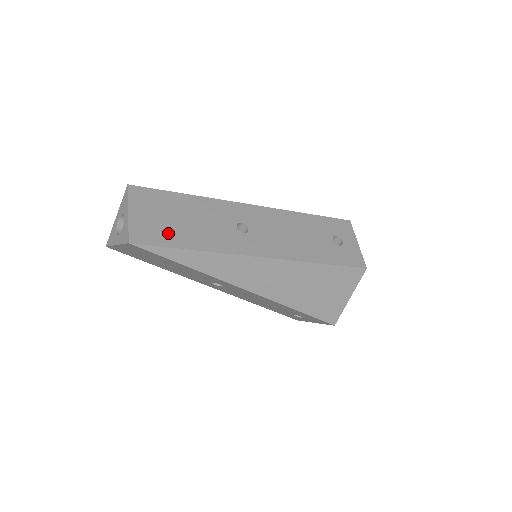
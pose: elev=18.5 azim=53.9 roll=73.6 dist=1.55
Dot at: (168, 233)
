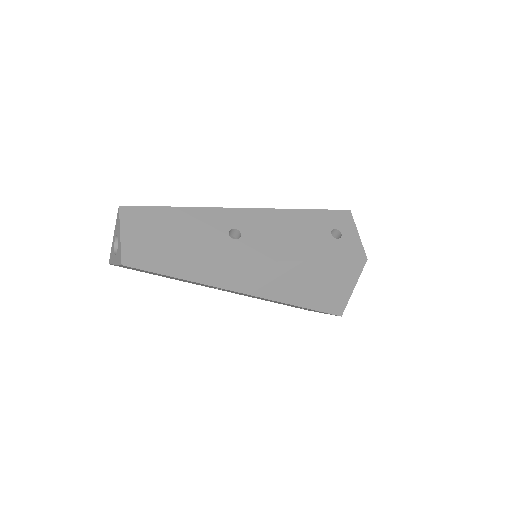
Dot at: (160, 250)
